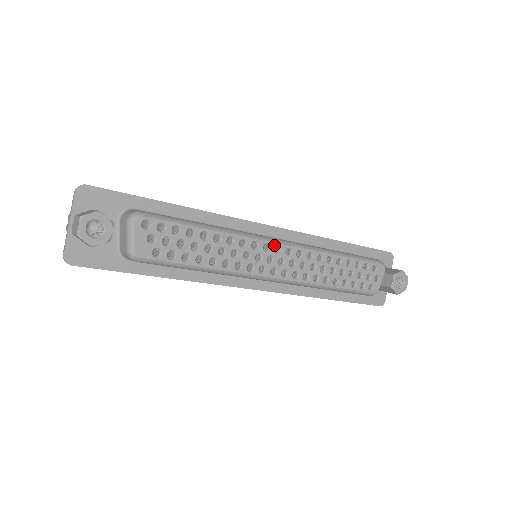
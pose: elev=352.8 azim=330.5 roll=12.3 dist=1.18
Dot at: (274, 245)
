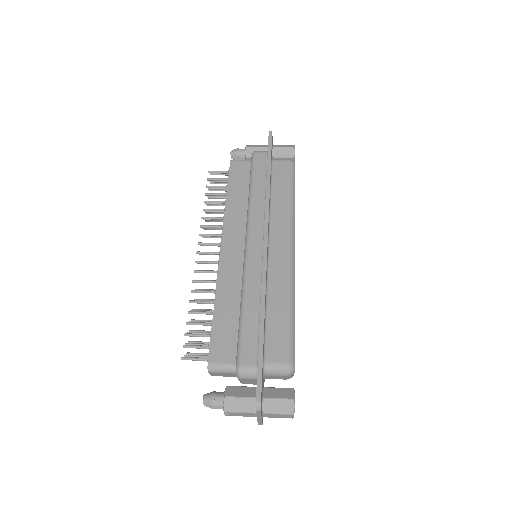
Dot at: occluded
